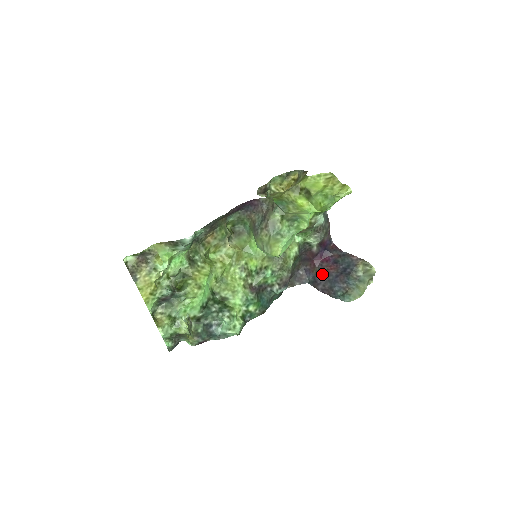
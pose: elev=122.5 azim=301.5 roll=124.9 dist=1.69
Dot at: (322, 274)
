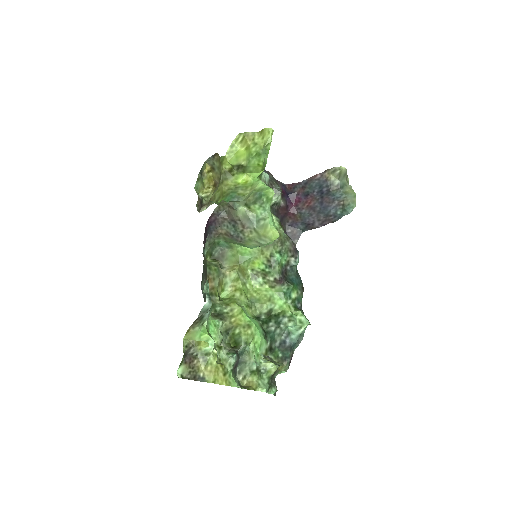
Dot at: (307, 214)
